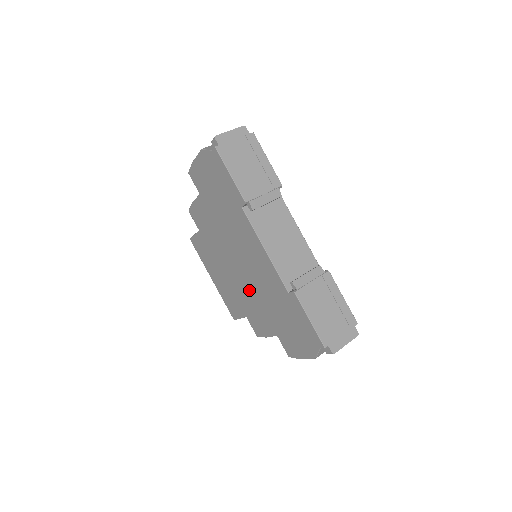
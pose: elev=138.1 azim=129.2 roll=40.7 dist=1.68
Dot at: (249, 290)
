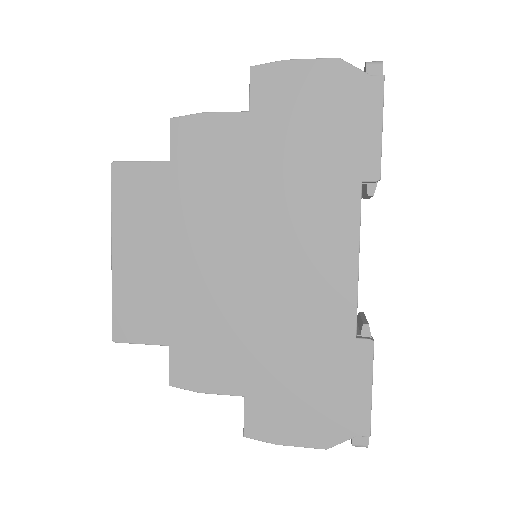
Dot at: (236, 305)
